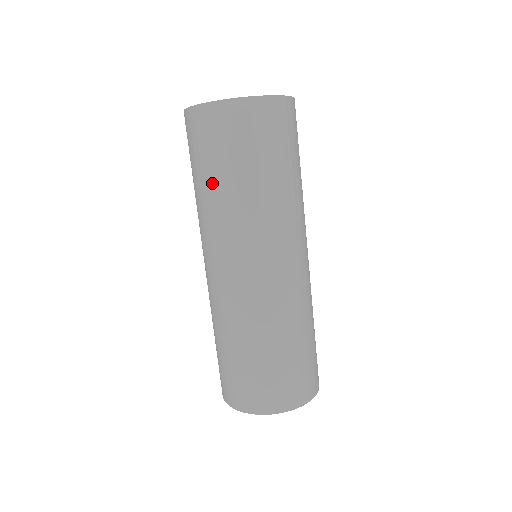
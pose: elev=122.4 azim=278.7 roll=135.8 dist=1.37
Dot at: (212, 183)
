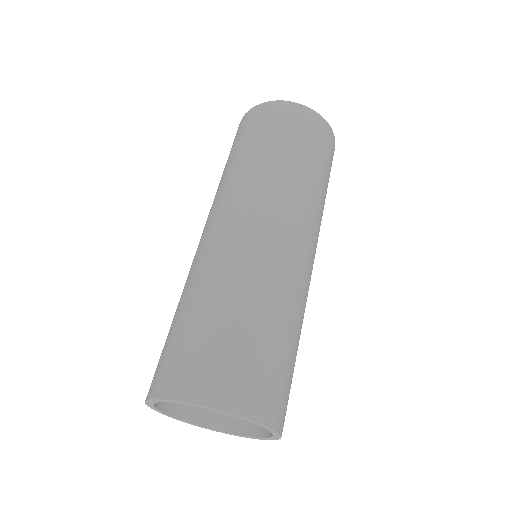
Dot at: (237, 157)
